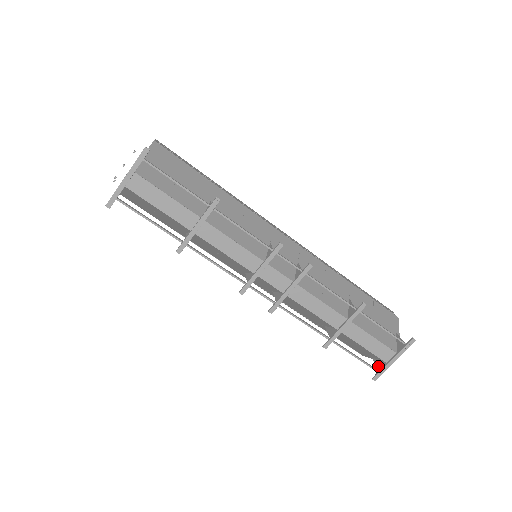
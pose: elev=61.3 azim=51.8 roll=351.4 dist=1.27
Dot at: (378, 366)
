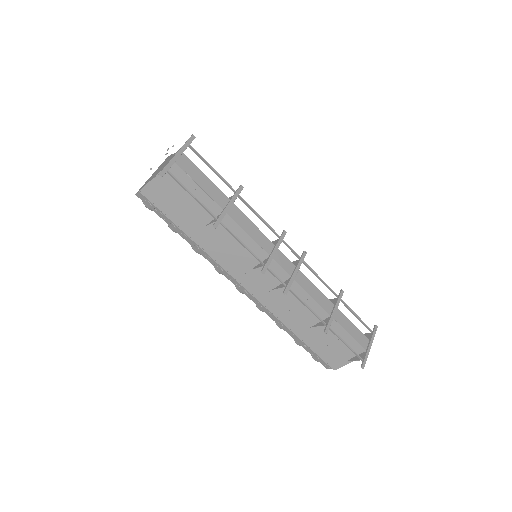
Dot at: (359, 359)
